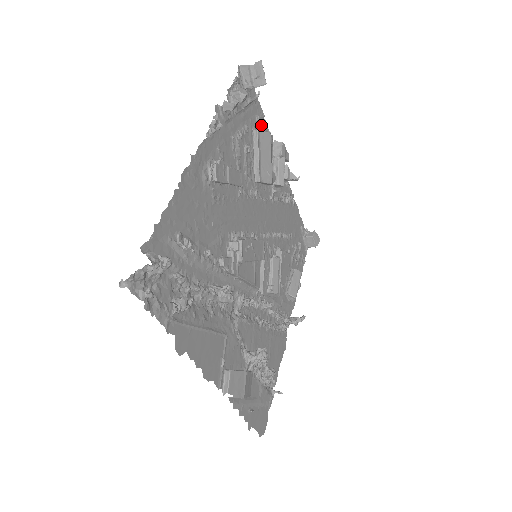
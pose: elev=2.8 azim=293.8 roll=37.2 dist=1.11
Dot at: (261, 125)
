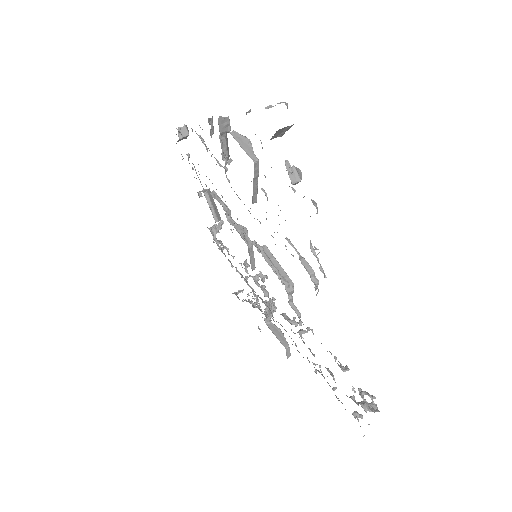
Dot at: occluded
